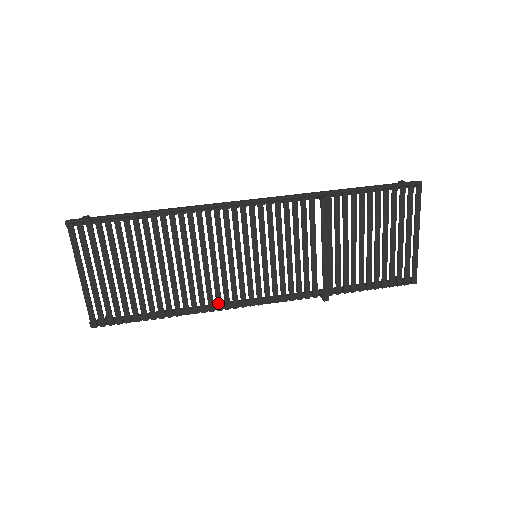
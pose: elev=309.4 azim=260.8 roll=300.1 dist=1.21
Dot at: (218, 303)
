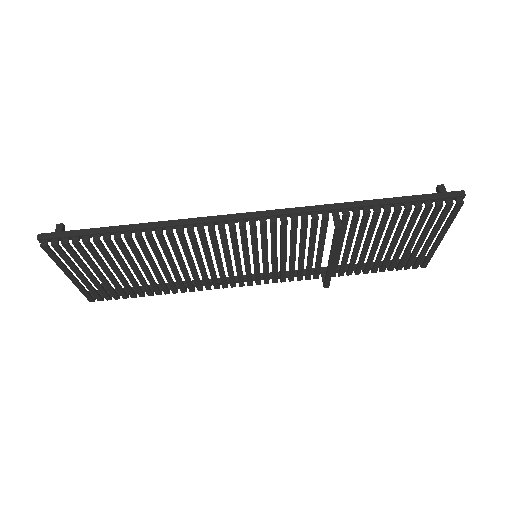
Dot at: (215, 285)
